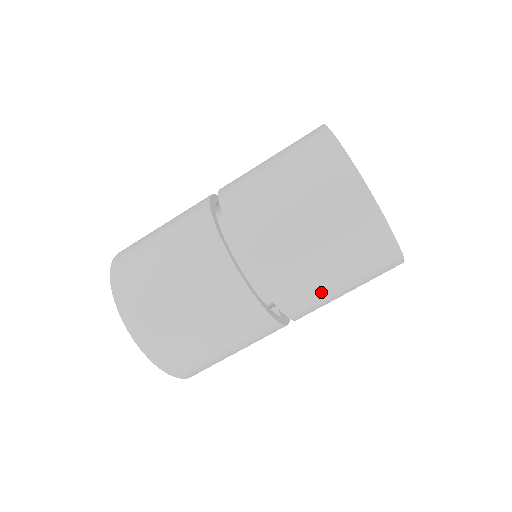
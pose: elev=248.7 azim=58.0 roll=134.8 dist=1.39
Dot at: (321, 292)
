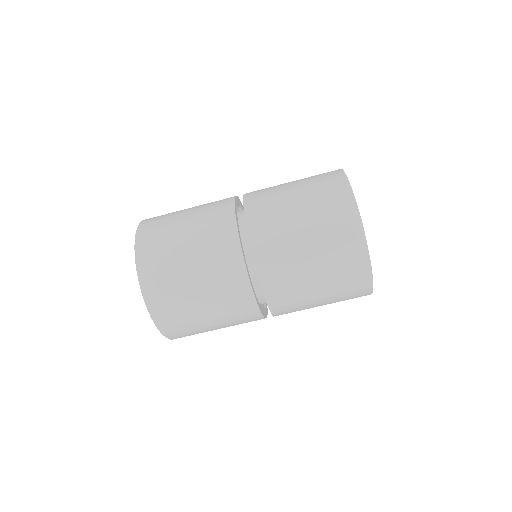
Dot at: (297, 277)
